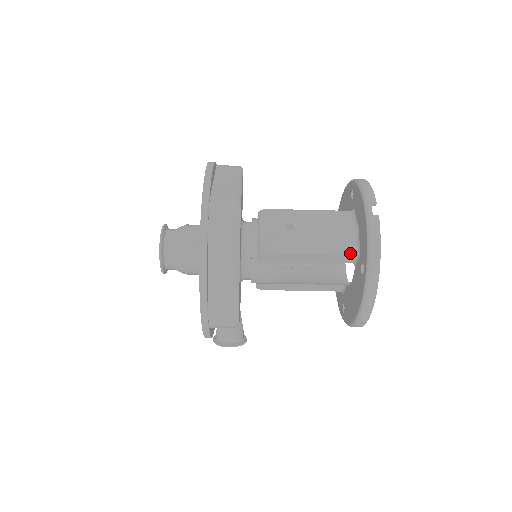
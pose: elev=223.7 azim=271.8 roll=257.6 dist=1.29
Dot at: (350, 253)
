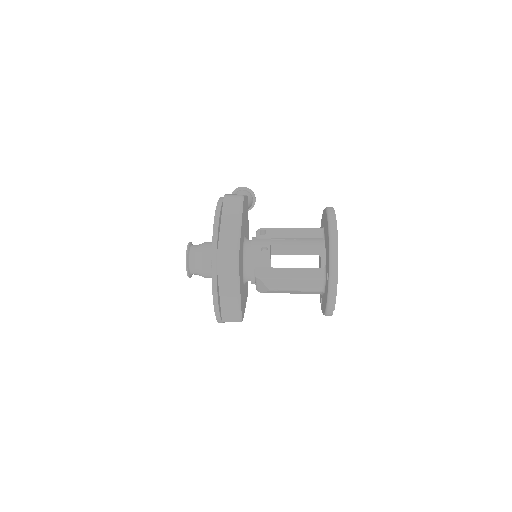
Dot at: occluded
